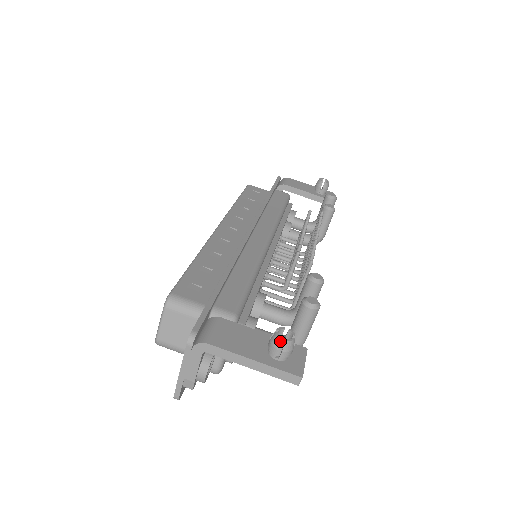
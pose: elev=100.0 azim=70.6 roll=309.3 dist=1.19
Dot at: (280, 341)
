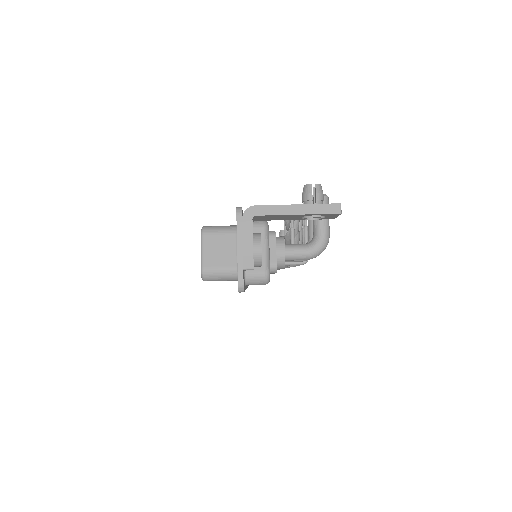
Dot at: (311, 186)
